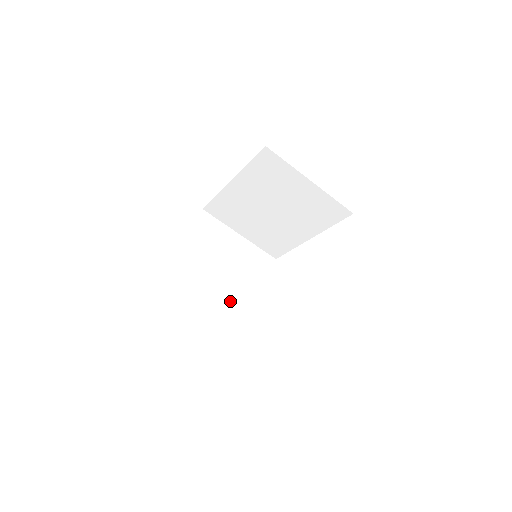
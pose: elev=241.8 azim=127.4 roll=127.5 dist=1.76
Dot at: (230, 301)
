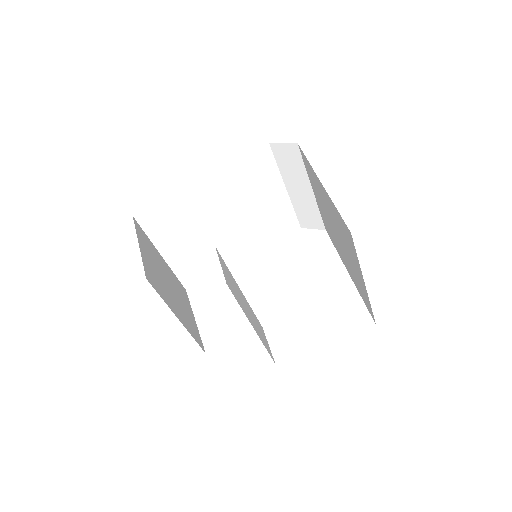
Dot at: (246, 305)
